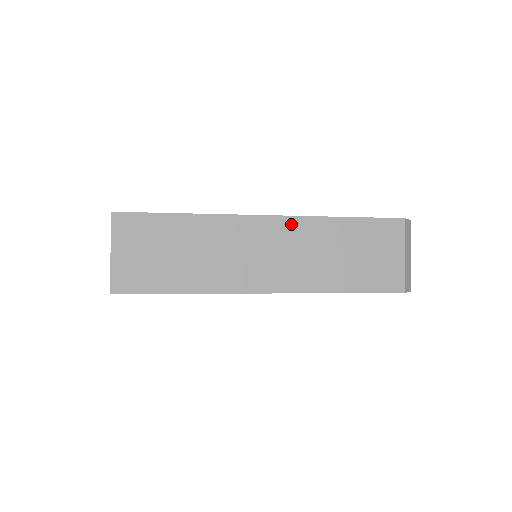
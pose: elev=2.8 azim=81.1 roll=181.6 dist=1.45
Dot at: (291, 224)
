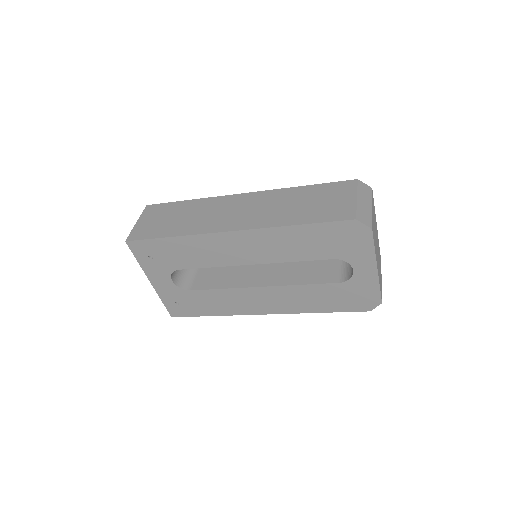
Dot at: (261, 195)
